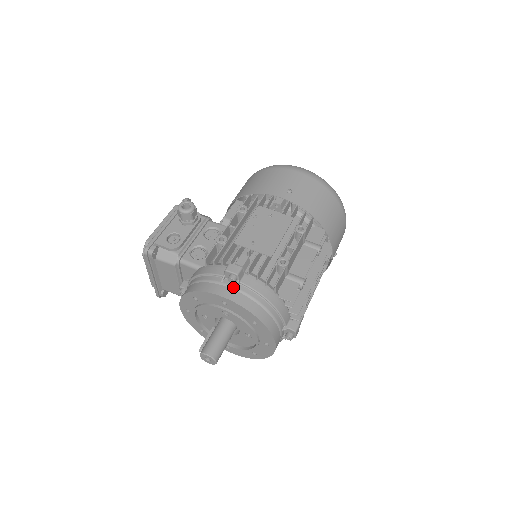
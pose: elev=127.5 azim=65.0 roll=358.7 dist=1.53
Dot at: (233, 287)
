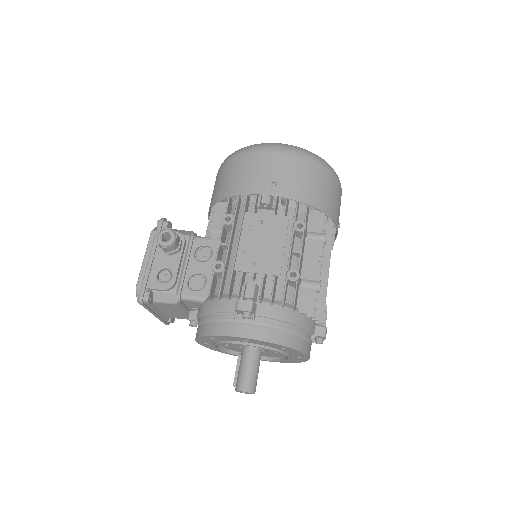
Dot at: (250, 322)
